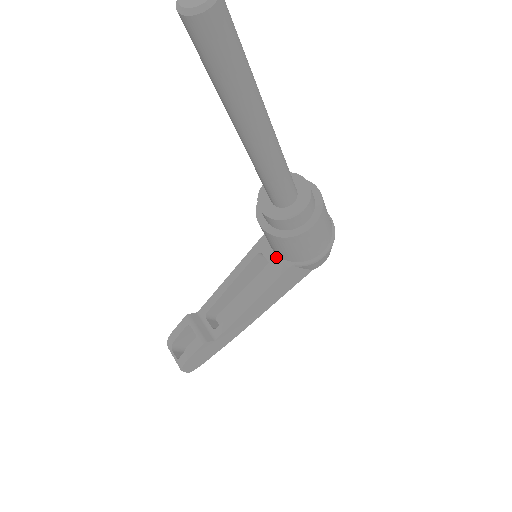
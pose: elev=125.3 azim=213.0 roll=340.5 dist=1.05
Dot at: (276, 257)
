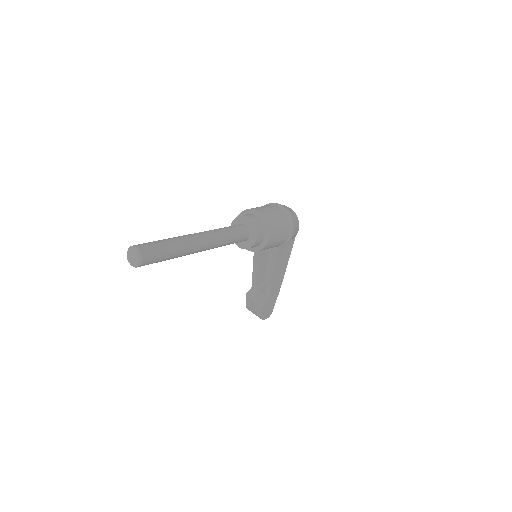
Dot at: occluded
